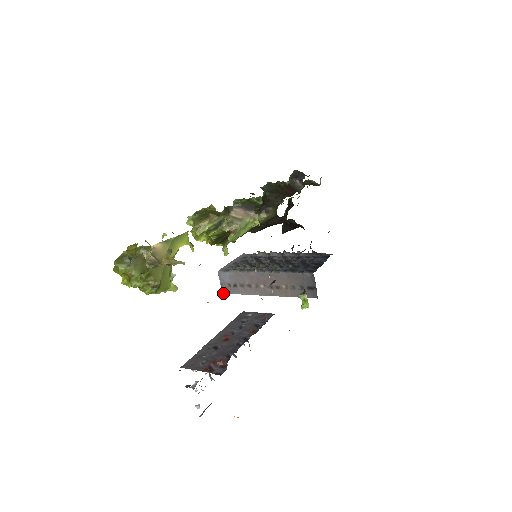
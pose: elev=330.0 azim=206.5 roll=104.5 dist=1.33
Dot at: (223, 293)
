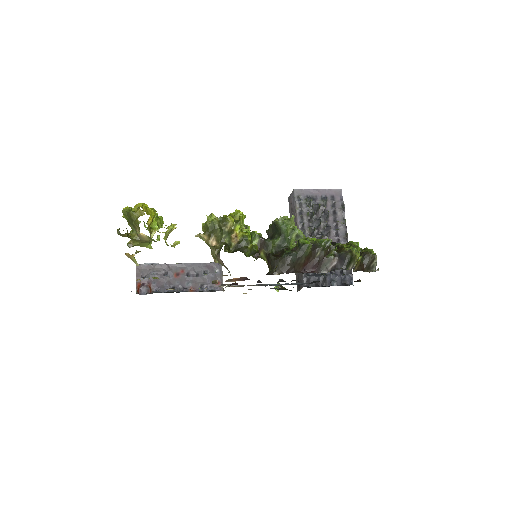
Dot at: (288, 198)
